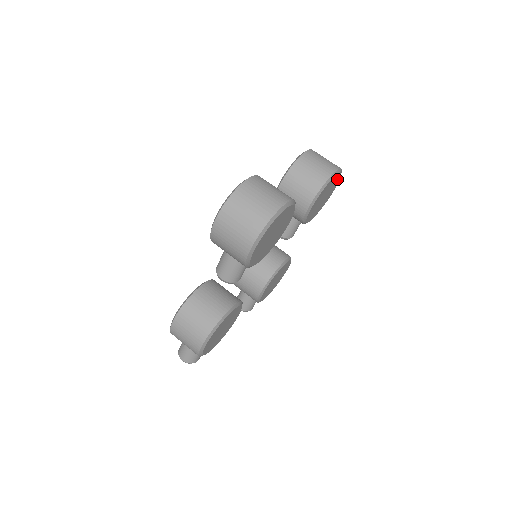
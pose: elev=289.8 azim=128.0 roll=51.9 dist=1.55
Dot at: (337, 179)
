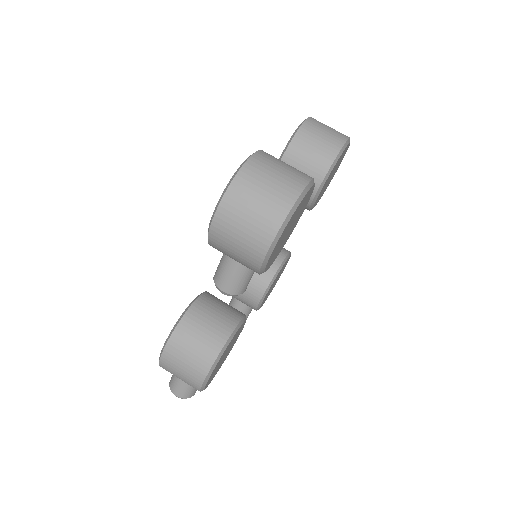
Dot at: (345, 152)
